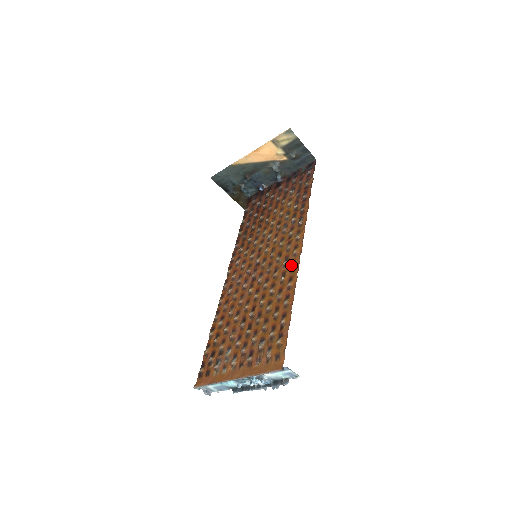
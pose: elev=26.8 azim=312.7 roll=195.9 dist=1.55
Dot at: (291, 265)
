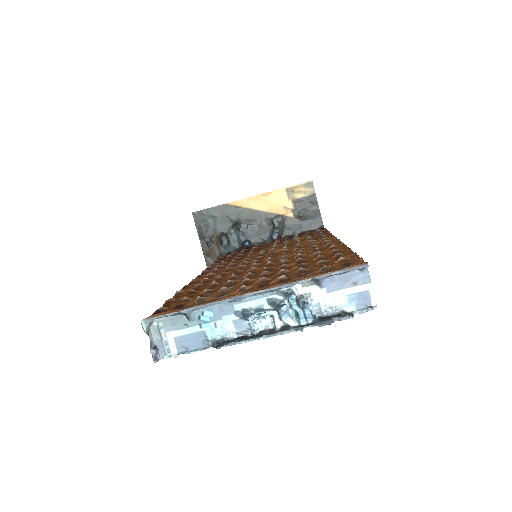
Dot at: (327, 243)
